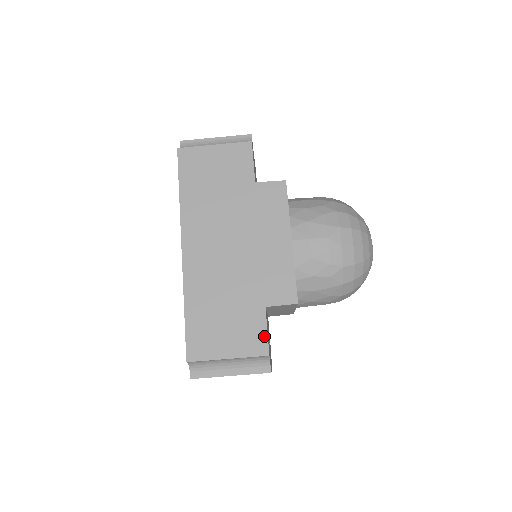
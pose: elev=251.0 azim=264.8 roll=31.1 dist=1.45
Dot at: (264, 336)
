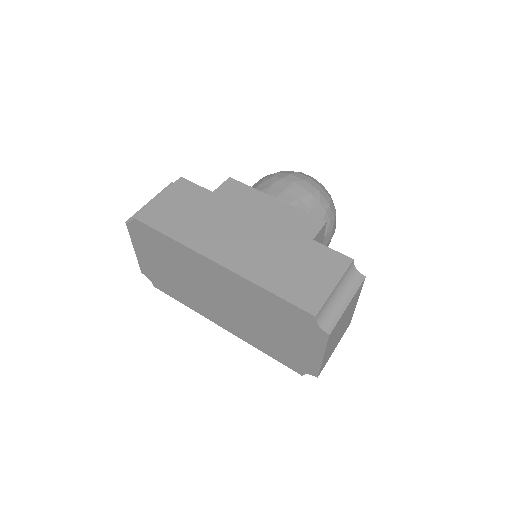
Dot at: (335, 254)
